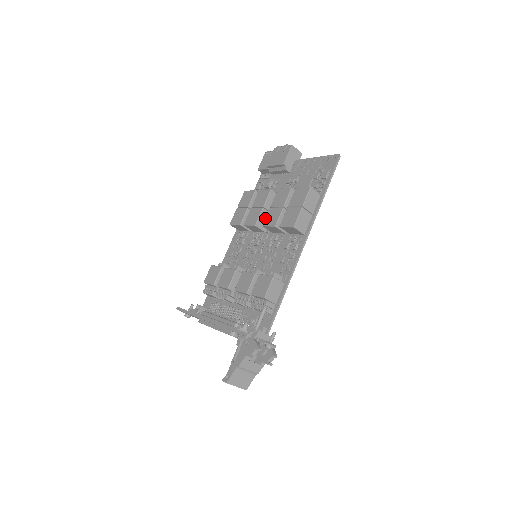
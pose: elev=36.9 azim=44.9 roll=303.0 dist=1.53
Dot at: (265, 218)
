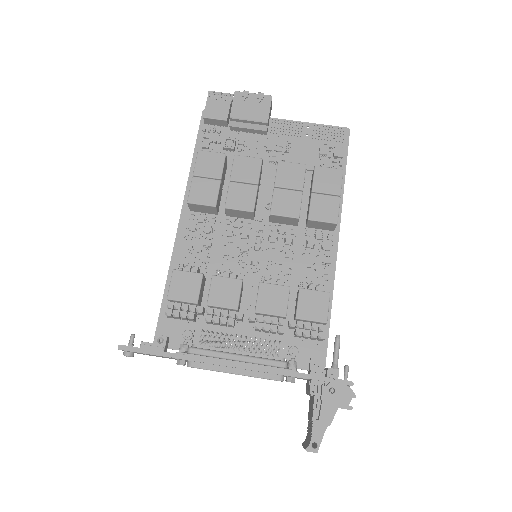
Dot at: (272, 203)
